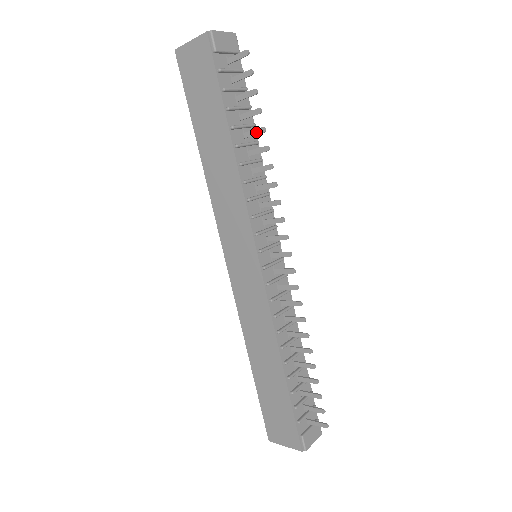
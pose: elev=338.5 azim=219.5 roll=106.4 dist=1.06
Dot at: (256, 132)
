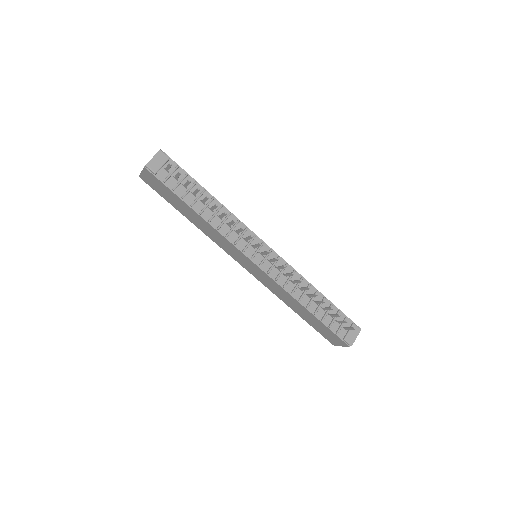
Dot at: (205, 200)
